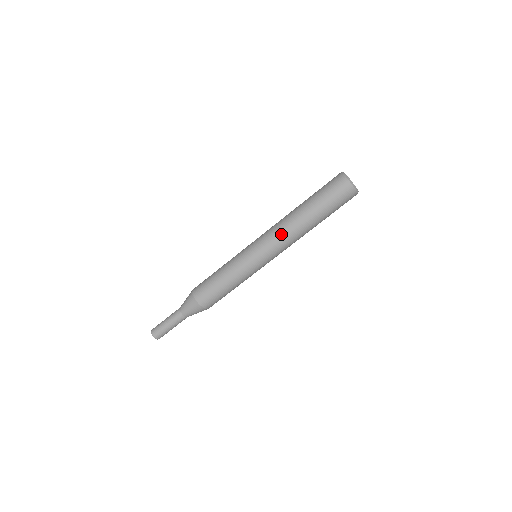
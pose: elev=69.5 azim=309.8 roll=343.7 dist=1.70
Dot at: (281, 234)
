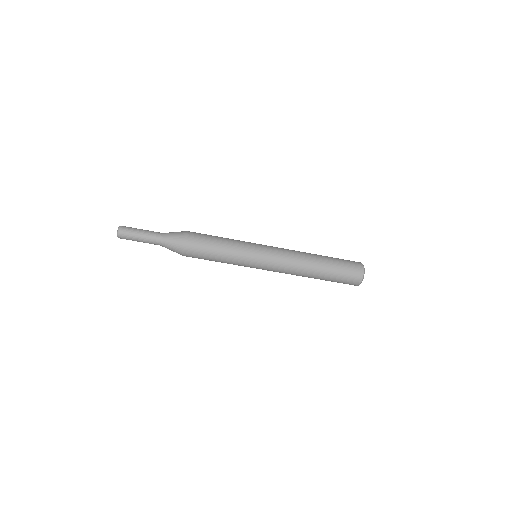
Dot at: (291, 265)
